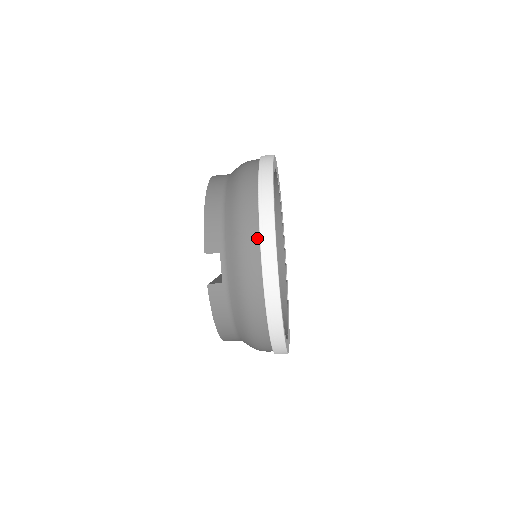
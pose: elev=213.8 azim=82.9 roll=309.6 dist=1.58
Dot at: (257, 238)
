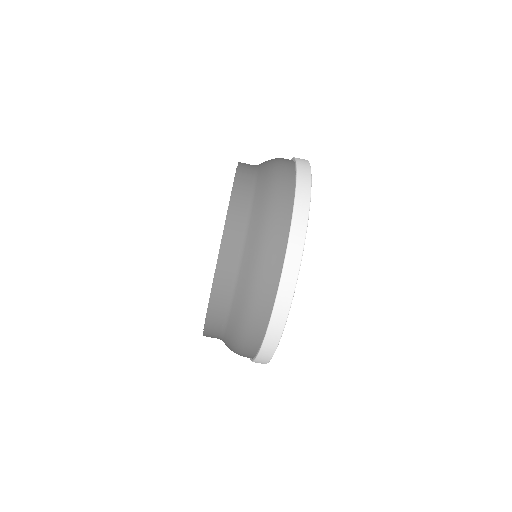
Dot at: occluded
